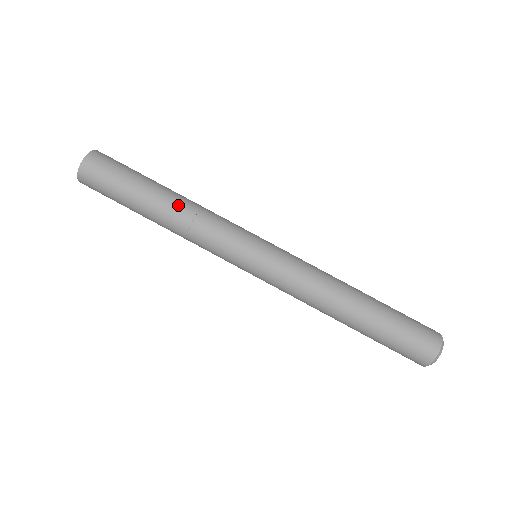
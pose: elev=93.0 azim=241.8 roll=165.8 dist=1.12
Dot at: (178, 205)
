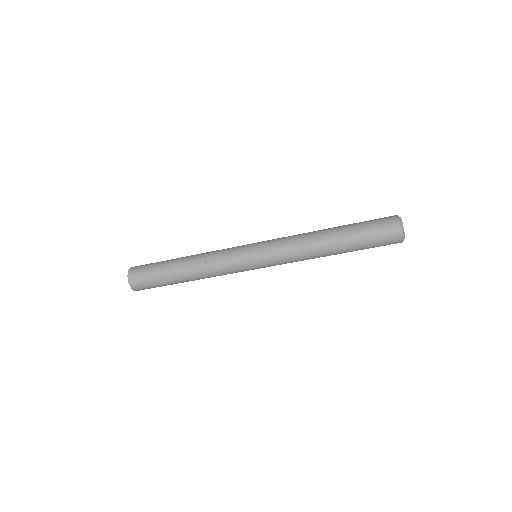
Dot at: (196, 277)
